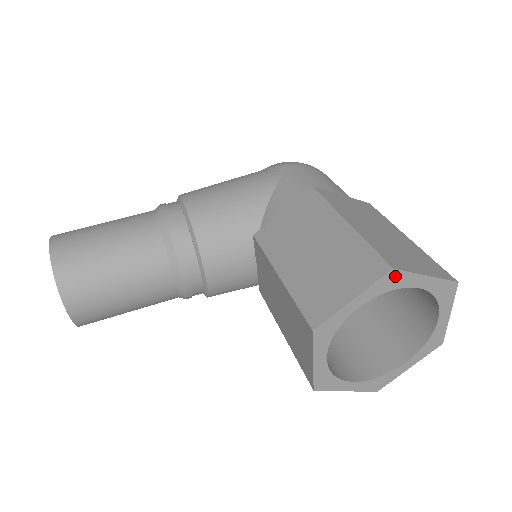
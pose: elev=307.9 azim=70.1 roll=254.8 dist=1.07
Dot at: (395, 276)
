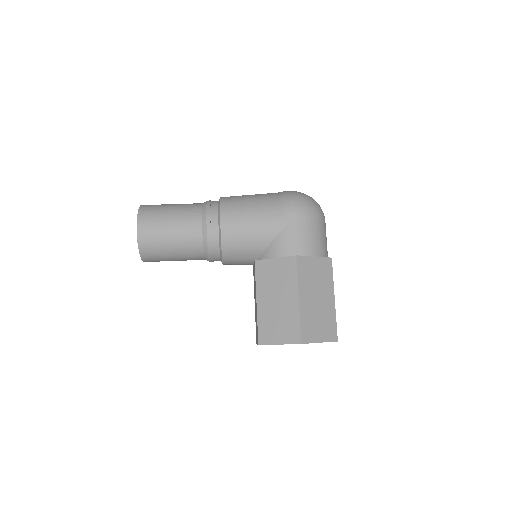
Dot at: occluded
